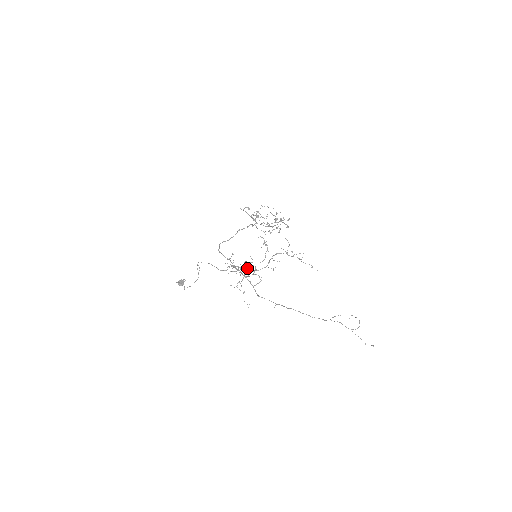
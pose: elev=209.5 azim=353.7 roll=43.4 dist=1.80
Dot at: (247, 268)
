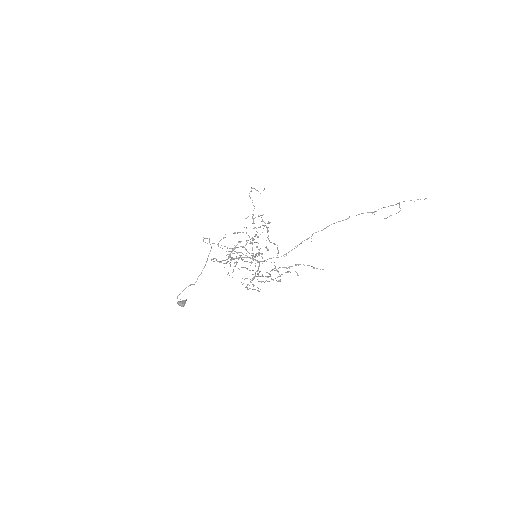
Dot at: (251, 280)
